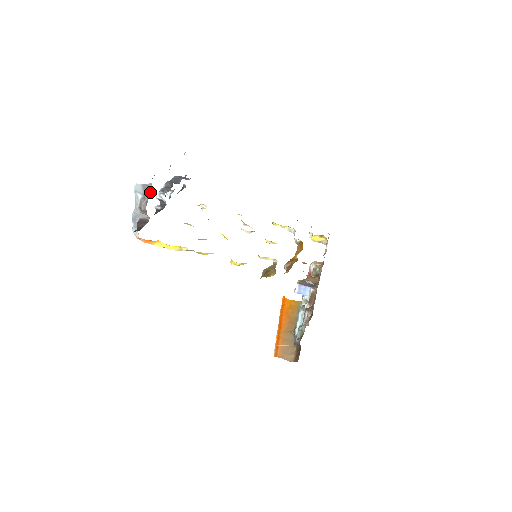
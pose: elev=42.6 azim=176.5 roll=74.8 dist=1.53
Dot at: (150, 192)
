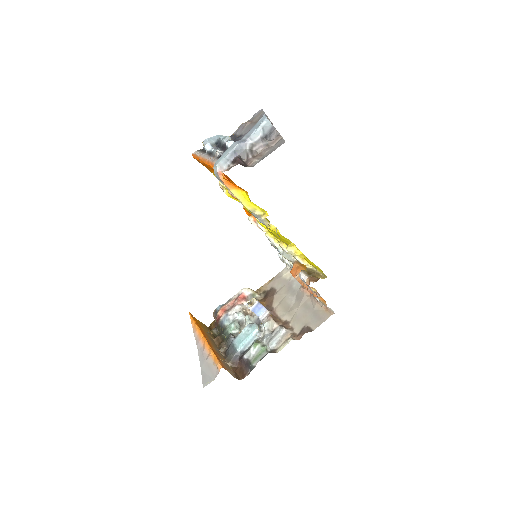
Dot at: (269, 137)
